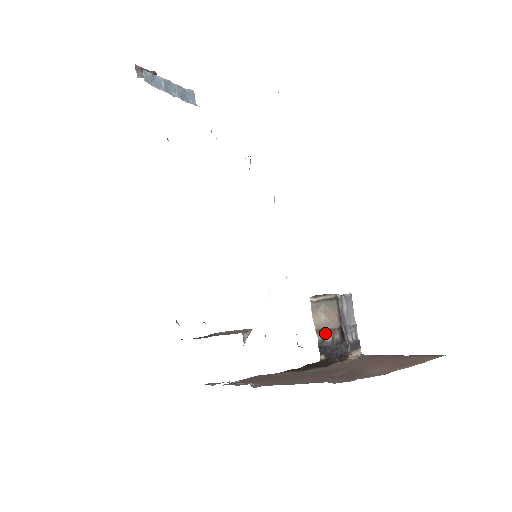
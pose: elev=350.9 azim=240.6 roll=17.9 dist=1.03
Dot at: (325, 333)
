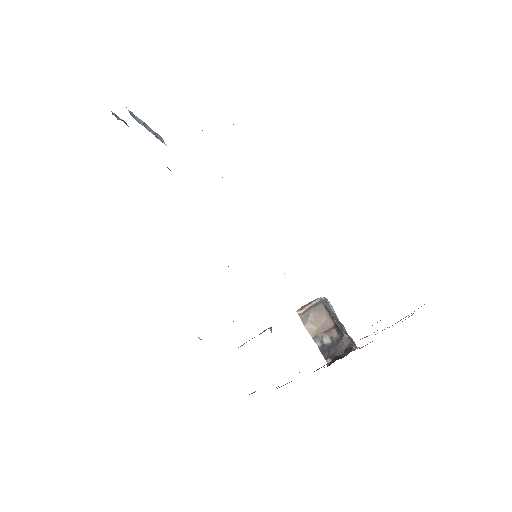
Dot at: (323, 337)
